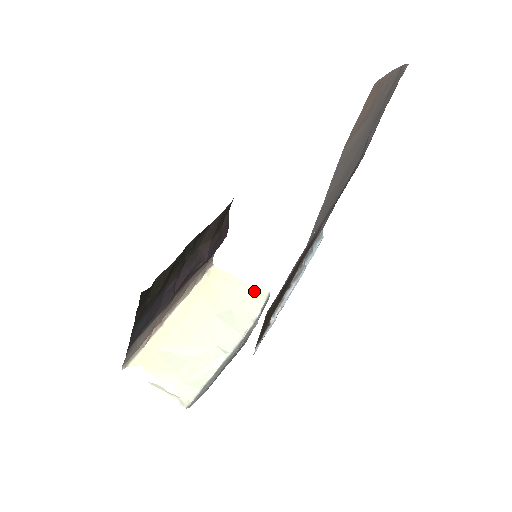
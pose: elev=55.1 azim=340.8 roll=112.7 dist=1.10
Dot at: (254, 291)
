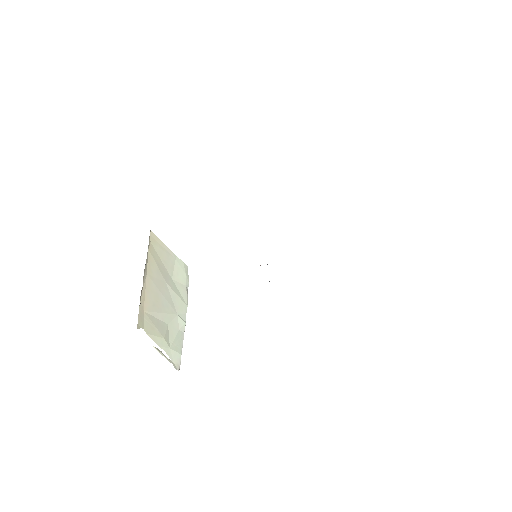
Dot at: (180, 264)
